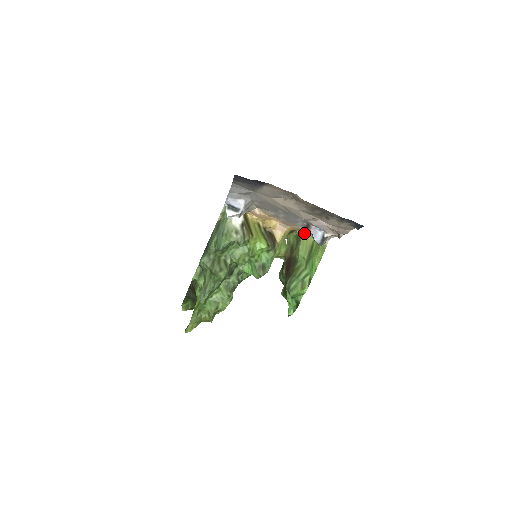
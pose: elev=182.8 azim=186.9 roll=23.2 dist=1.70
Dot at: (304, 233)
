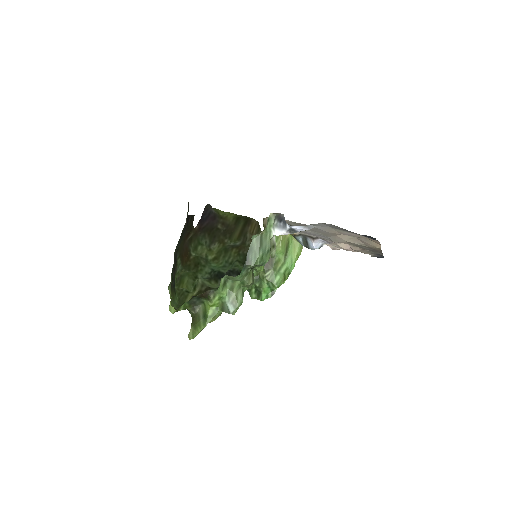
Dot at: occluded
